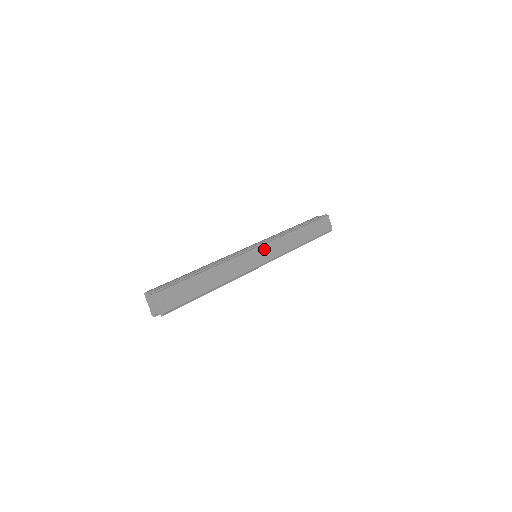
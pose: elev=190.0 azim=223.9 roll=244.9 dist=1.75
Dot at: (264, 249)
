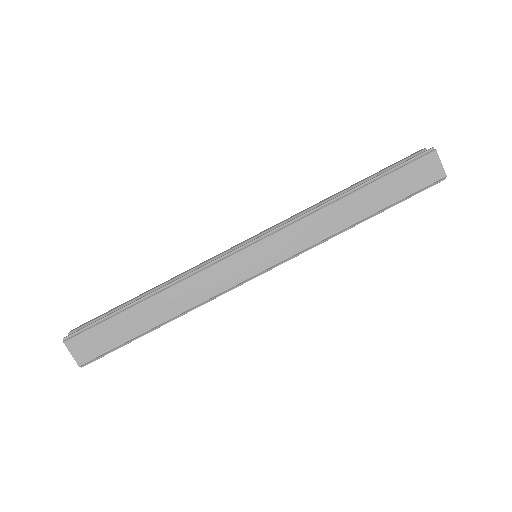
Dot at: (262, 248)
